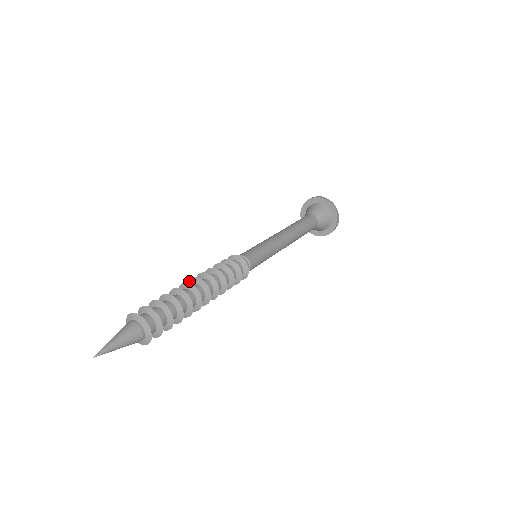
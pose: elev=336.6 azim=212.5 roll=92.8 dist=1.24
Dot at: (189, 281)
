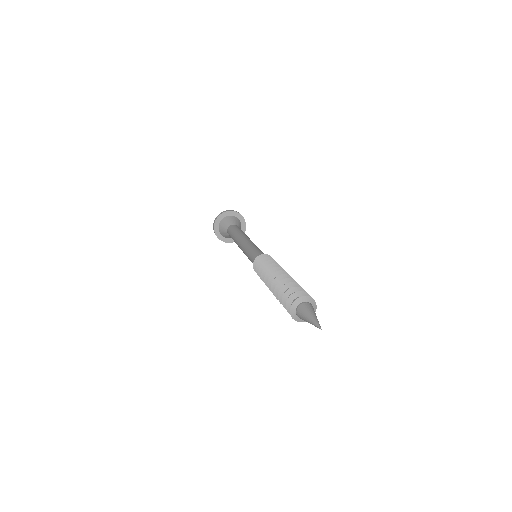
Dot at: (275, 273)
